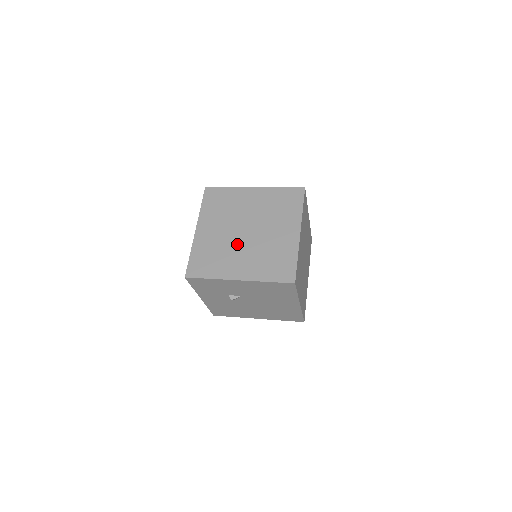
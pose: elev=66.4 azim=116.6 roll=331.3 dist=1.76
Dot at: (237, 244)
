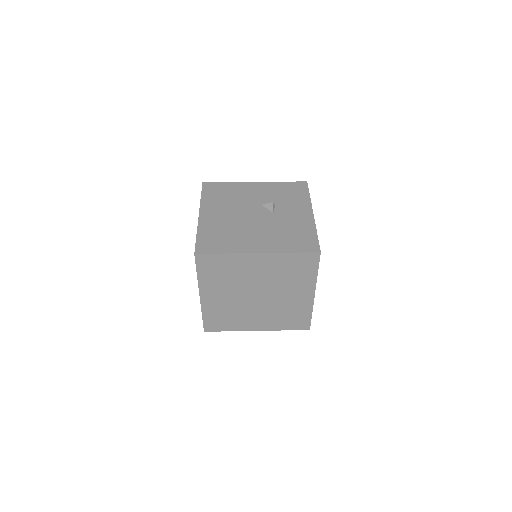
Dot at: (250, 306)
